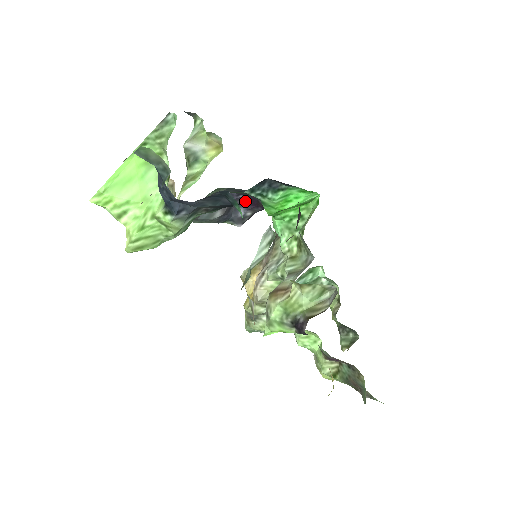
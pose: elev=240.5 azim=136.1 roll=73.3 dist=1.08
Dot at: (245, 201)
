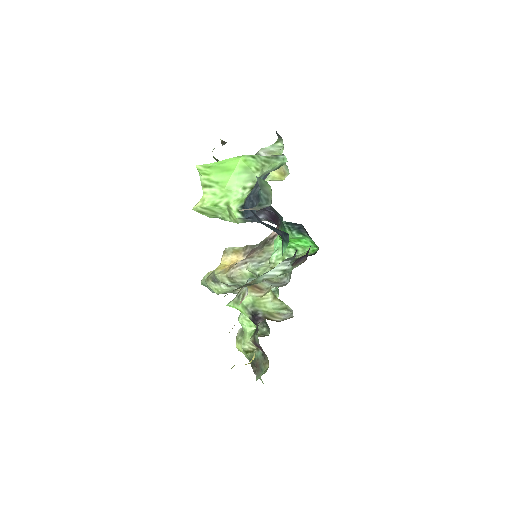
Dot at: (270, 214)
